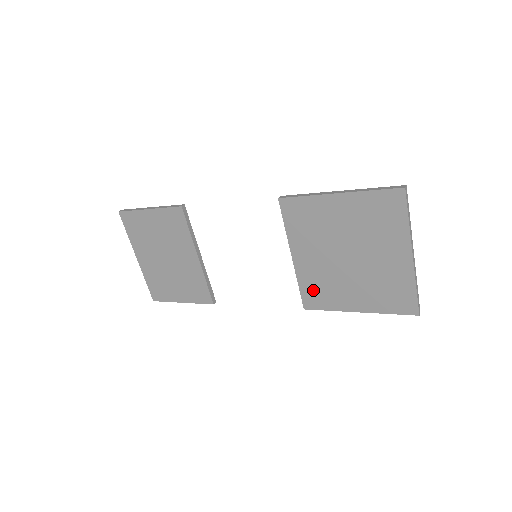
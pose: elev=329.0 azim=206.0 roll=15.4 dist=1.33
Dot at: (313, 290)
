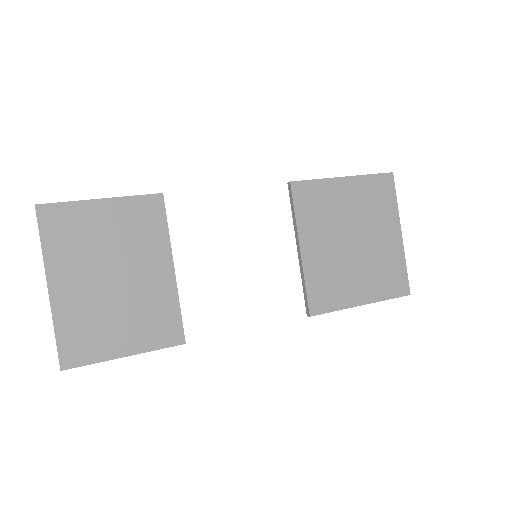
Dot at: (320, 288)
